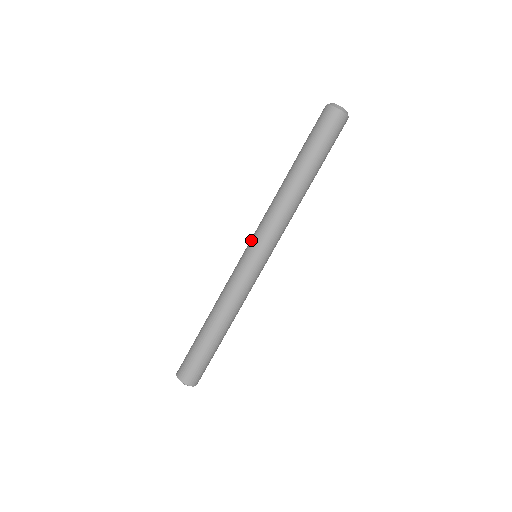
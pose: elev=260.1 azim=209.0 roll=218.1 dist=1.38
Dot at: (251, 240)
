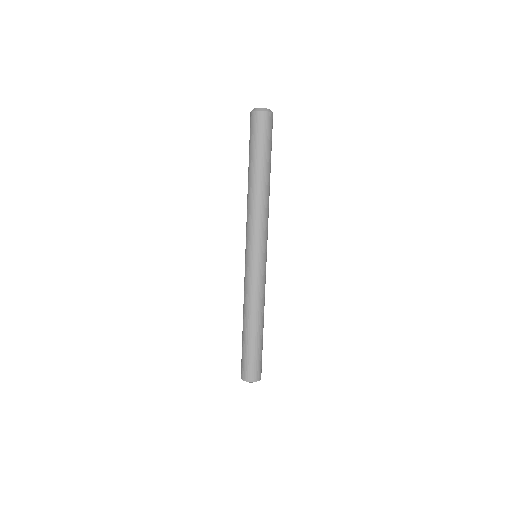
Dot at: occluded
